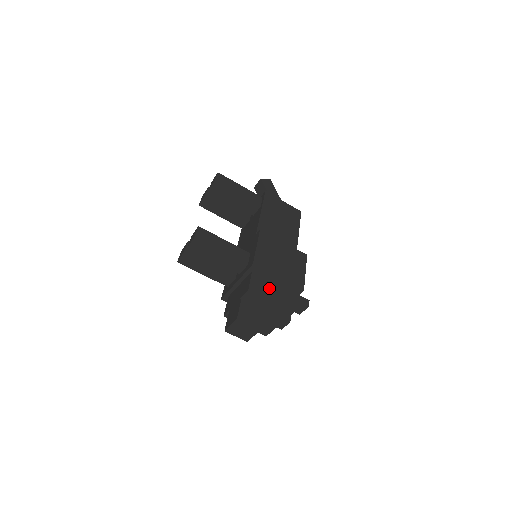
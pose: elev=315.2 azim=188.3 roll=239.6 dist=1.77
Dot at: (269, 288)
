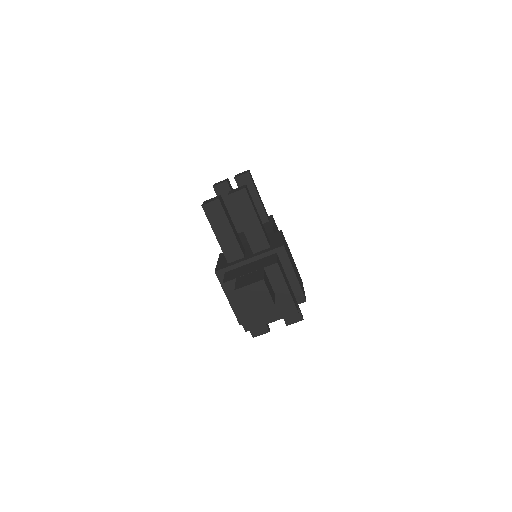
Dot at: occluded
